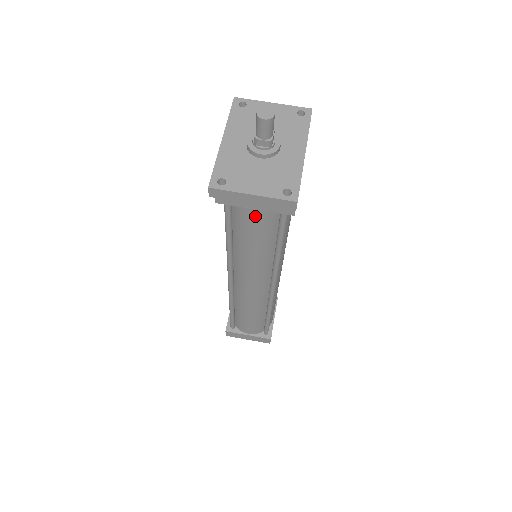
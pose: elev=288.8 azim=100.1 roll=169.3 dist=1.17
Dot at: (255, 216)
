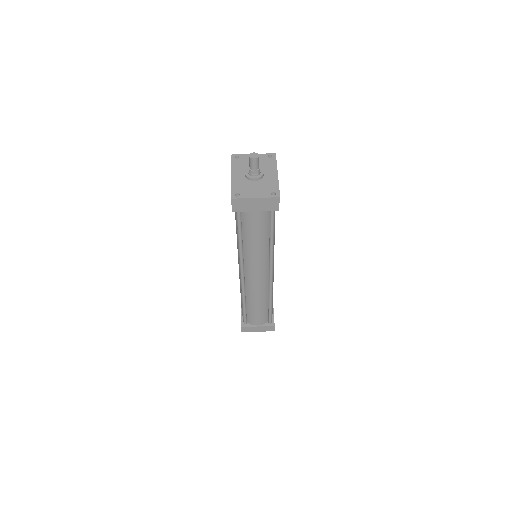
Dot at: (256, 217)
